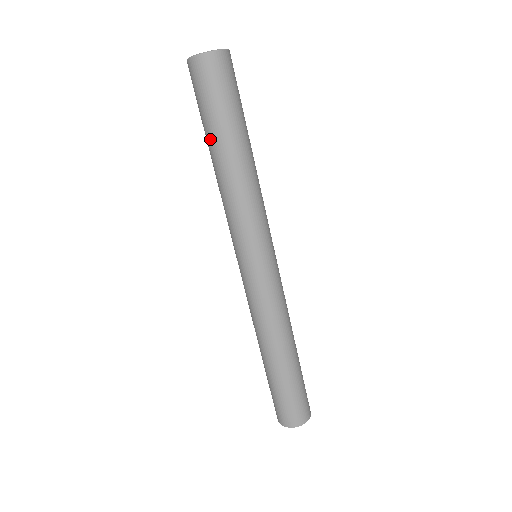
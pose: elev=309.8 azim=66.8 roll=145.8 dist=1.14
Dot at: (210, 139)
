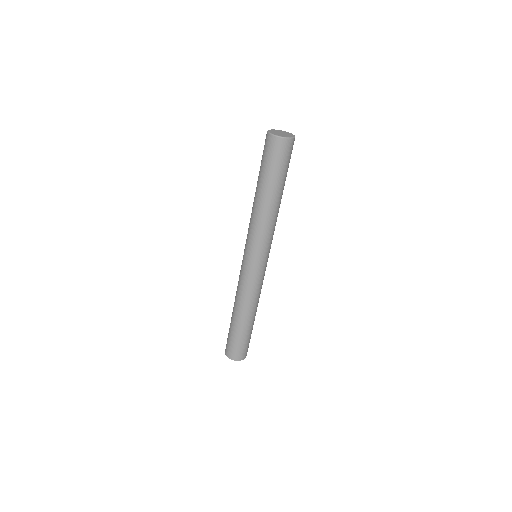
Dot at: (268, 186)
